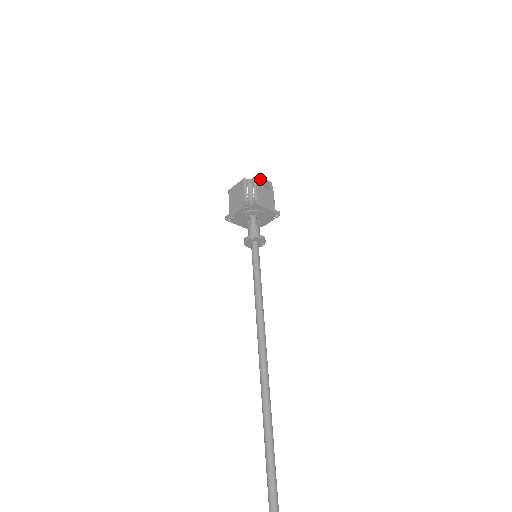
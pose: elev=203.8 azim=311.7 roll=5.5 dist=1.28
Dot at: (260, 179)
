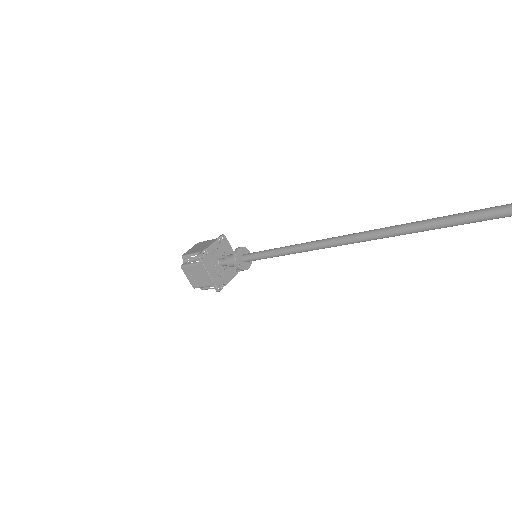
Dot at: occluded
